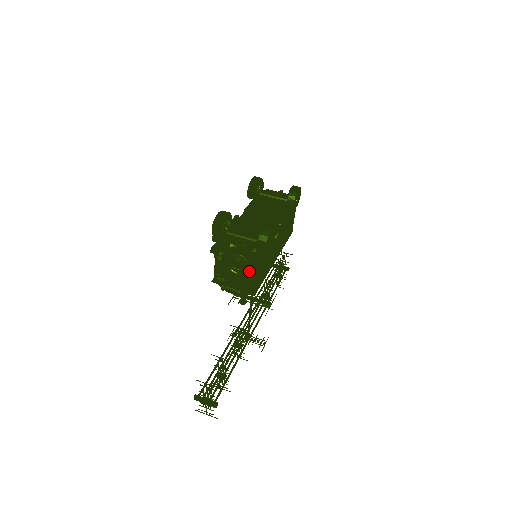
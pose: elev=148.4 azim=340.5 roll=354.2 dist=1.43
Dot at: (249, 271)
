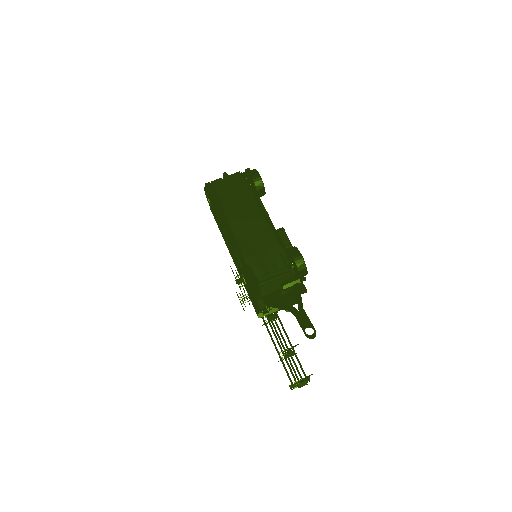
Dot at: occluded
